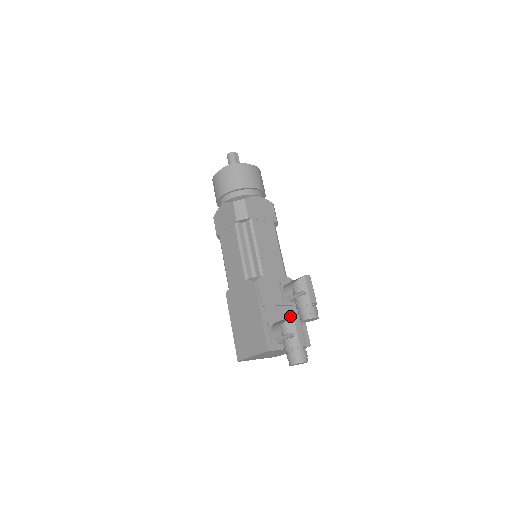
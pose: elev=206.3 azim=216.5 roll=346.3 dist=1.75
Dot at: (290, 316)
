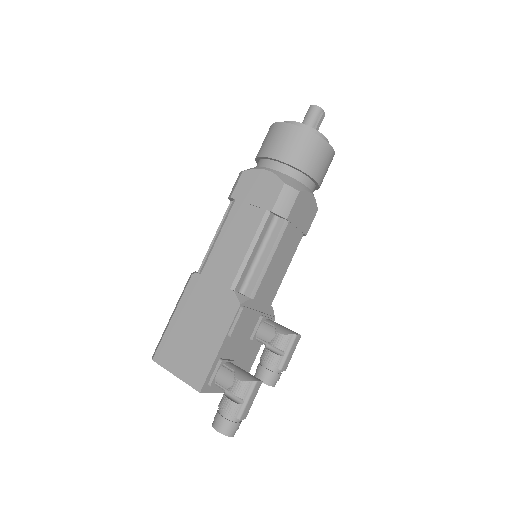
Dot at: (245, 354)
